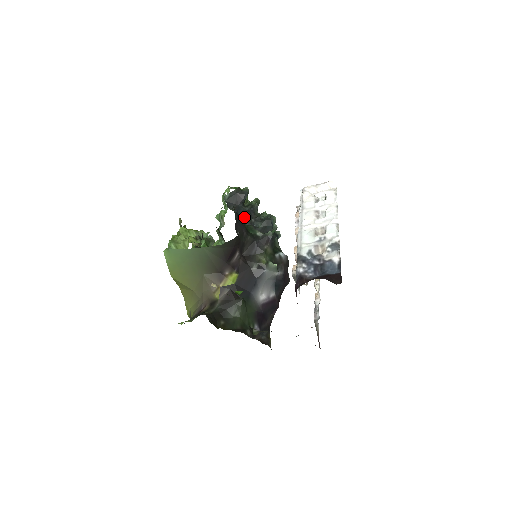
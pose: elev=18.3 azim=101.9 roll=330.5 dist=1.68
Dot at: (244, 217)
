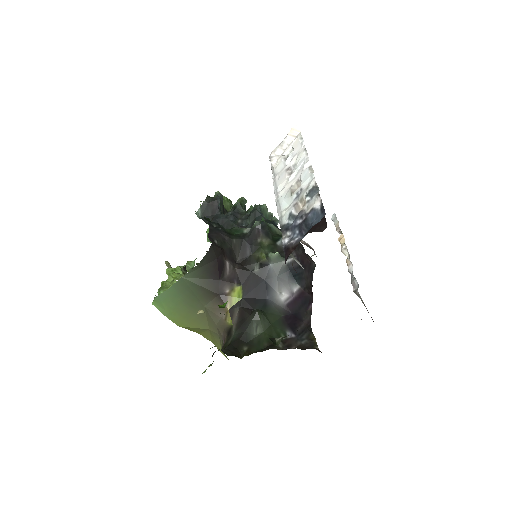
Dot at: (227, 223)
